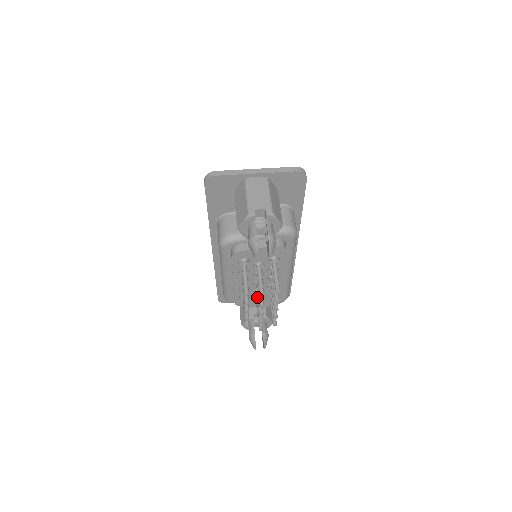
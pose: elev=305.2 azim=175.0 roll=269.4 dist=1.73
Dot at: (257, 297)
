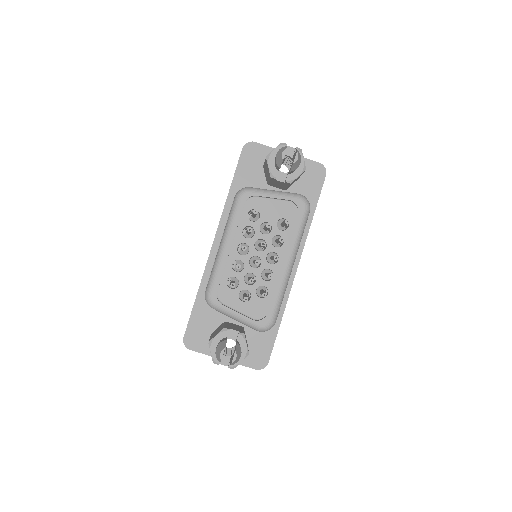
Dot at: occluded
